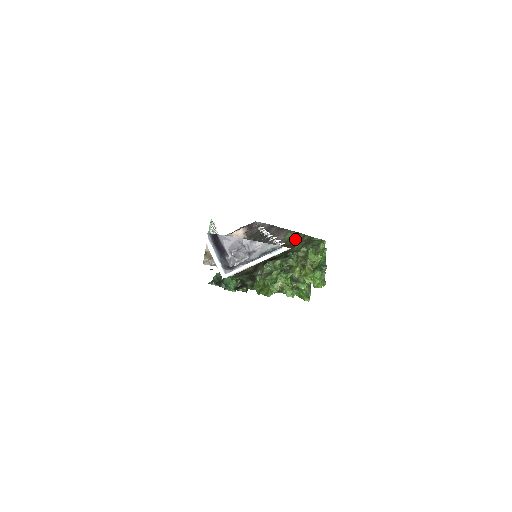
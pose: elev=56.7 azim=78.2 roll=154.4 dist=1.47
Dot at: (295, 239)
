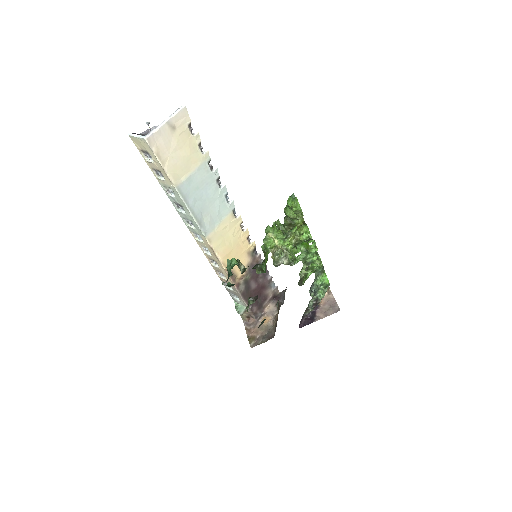
Dot at: occluded
